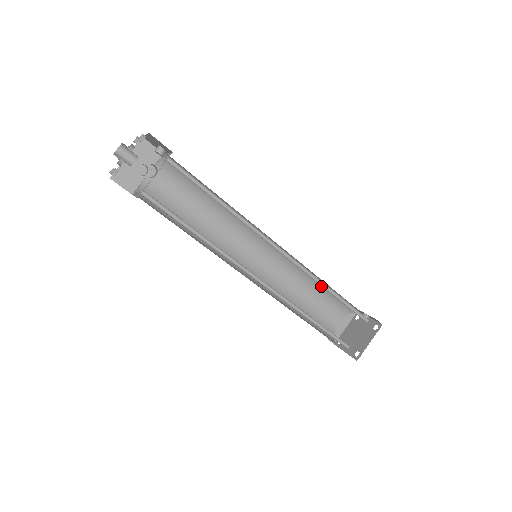
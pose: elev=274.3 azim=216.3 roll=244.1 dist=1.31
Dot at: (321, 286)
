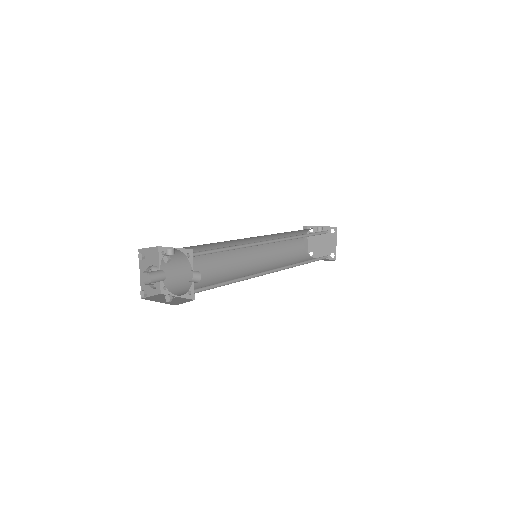
Dot at: (288, 233)
